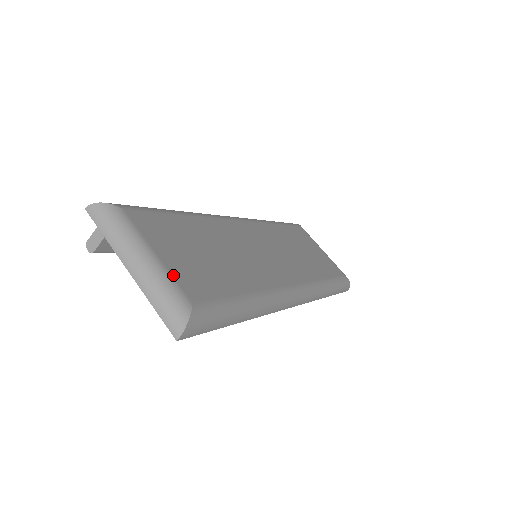
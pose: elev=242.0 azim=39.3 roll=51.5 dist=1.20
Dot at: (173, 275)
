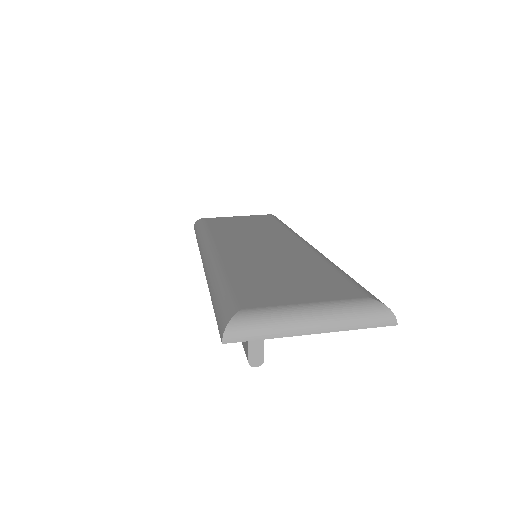
Dot at: (333, 300)
